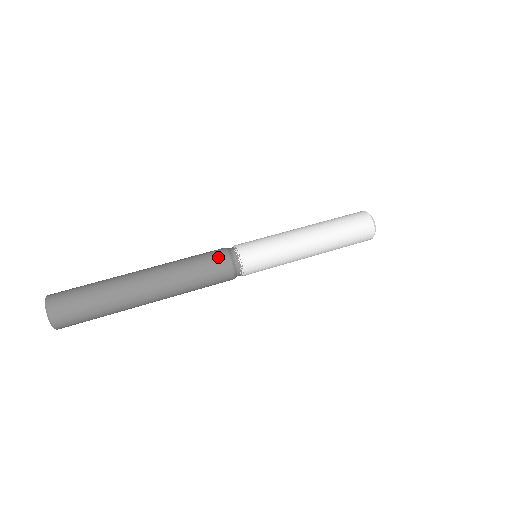
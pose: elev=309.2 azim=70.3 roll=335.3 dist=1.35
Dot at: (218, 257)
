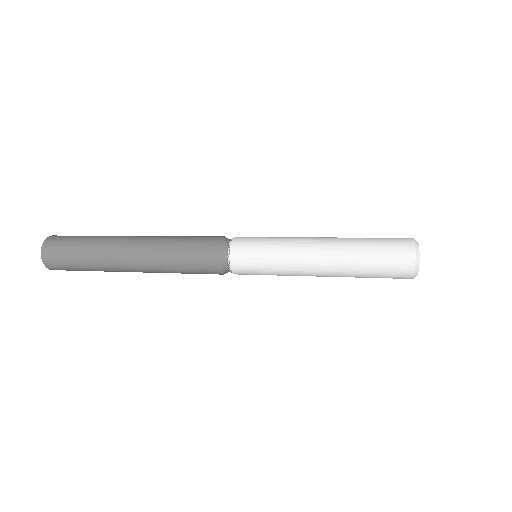
Dot at: occluded
